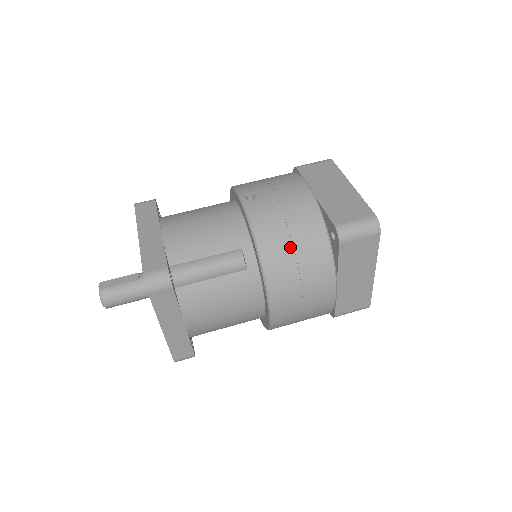
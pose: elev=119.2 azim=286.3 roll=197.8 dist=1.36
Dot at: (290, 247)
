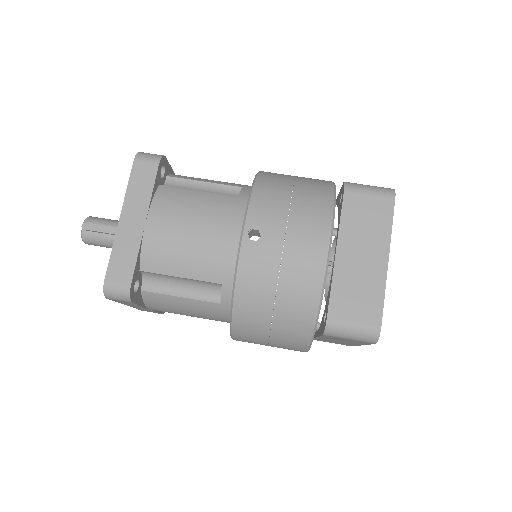
Dot at: (269, 314)
